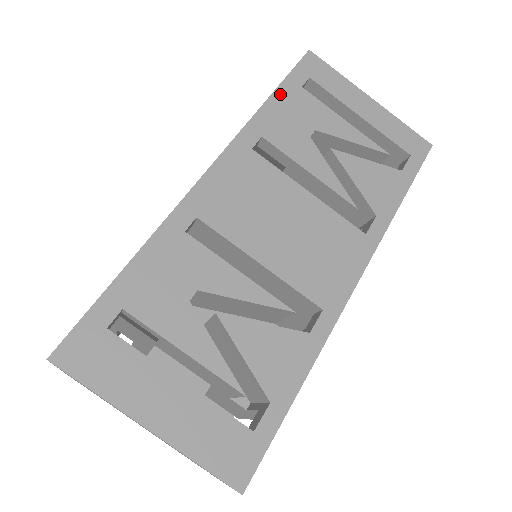
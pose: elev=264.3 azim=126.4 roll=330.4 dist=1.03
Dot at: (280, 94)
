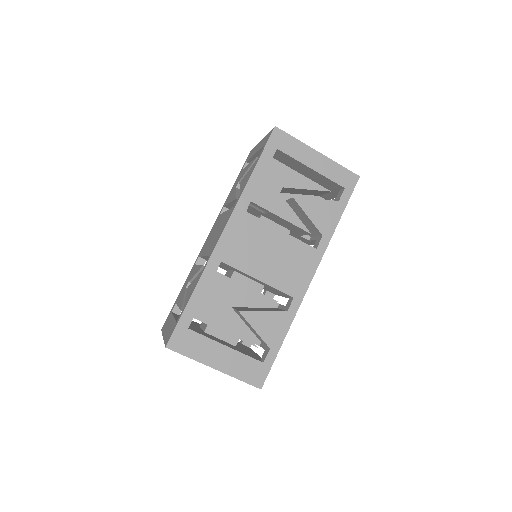
Dot at: (259, 167)
